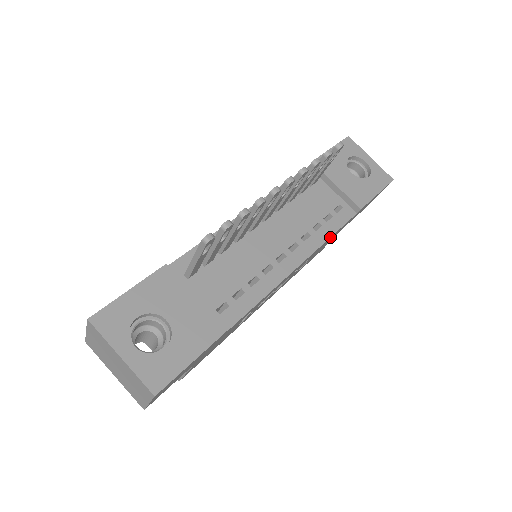
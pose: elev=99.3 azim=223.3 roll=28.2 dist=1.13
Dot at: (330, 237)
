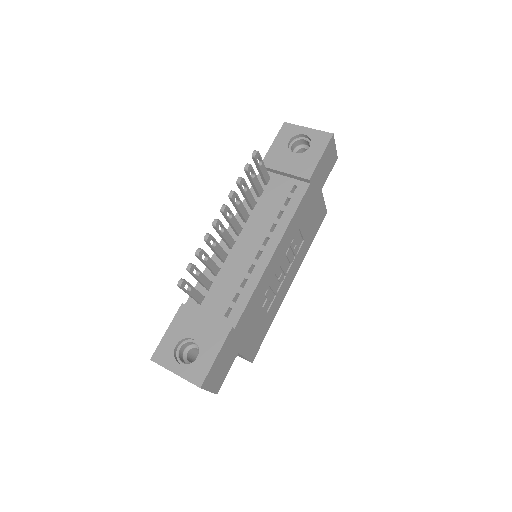
Dot at: (292, 217)
